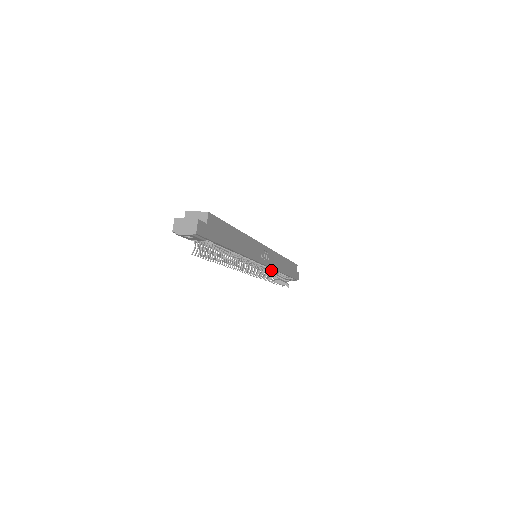
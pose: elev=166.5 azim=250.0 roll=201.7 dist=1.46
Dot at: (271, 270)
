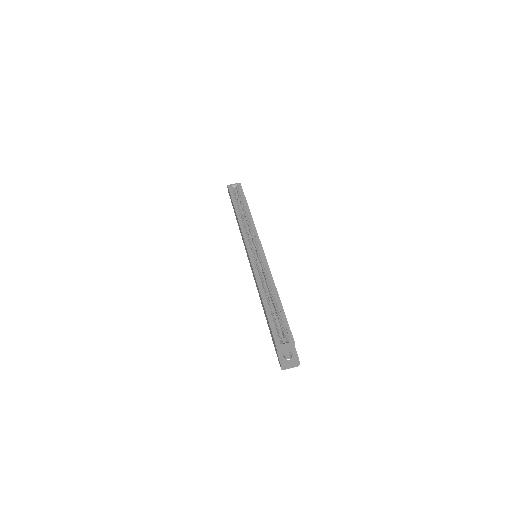
Dot at: occluded
